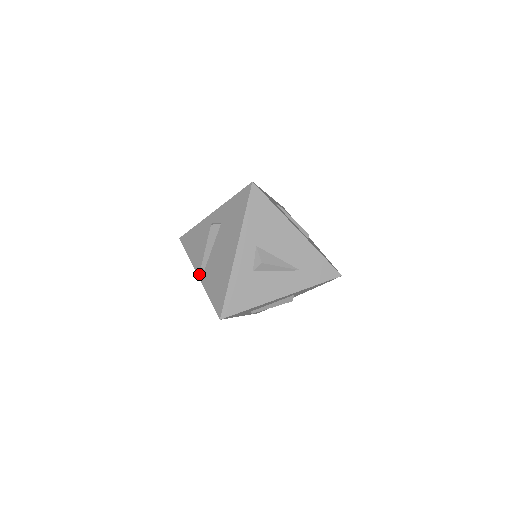
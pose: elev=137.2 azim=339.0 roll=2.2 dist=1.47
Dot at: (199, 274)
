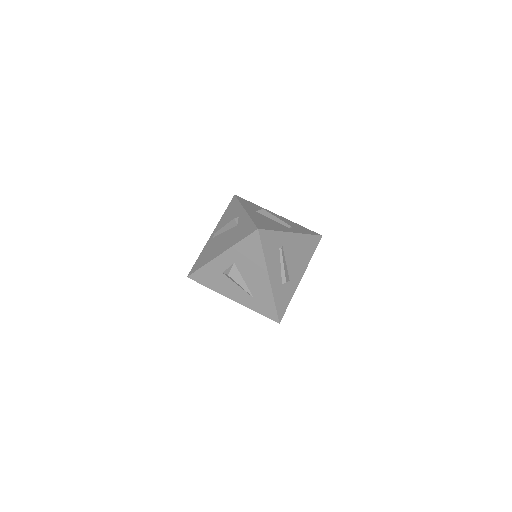
Dot at: (211, 235)
